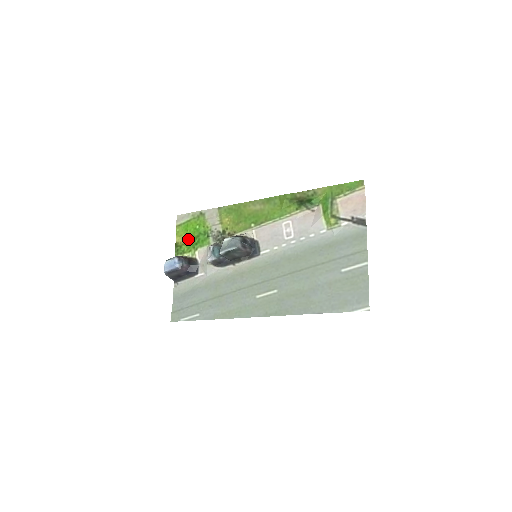
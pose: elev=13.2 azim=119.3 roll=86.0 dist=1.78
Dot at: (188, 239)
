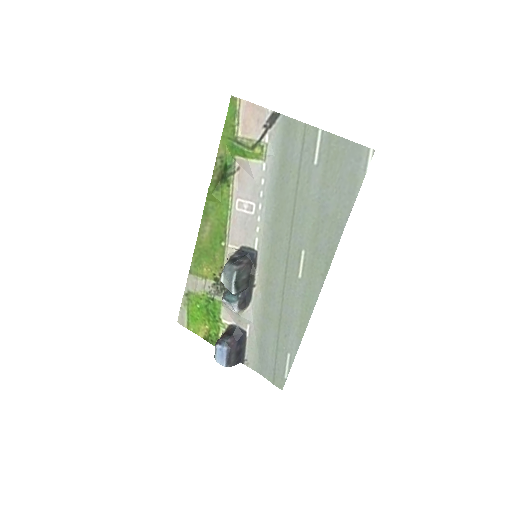
Dot at: (206, 323)
